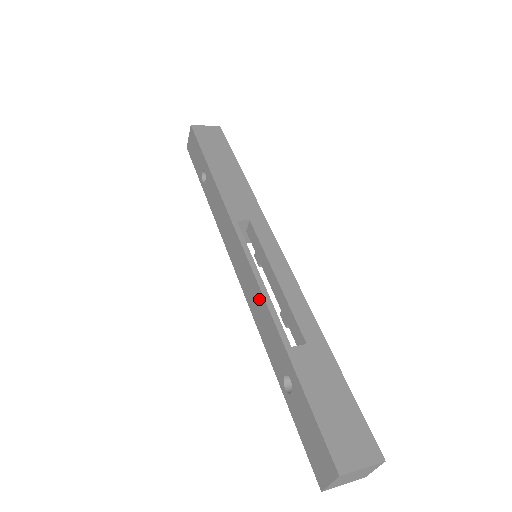
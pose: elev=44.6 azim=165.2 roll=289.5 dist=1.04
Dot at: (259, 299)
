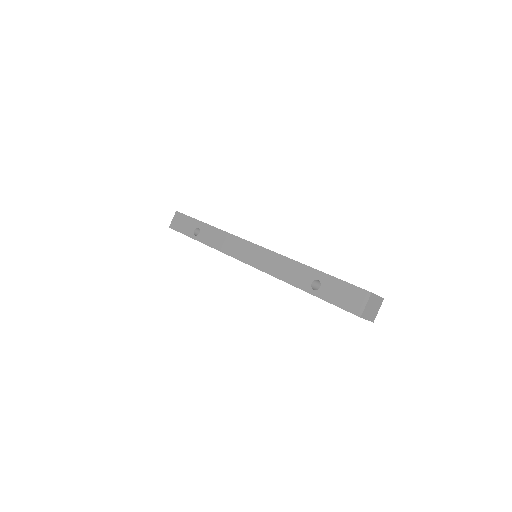
Dot at: (277, 259)
